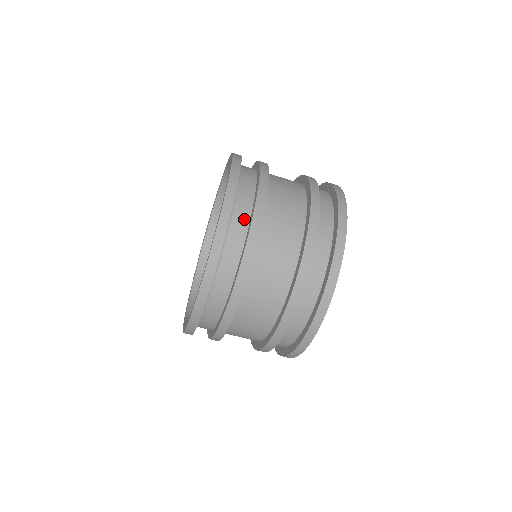
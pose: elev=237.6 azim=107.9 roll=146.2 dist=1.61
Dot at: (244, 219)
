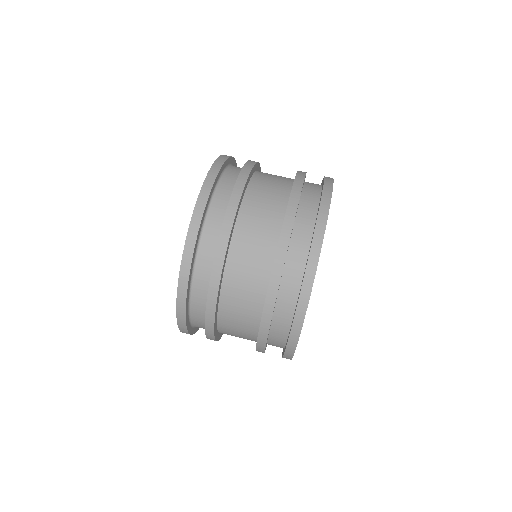
Dot at: (240, 169)
